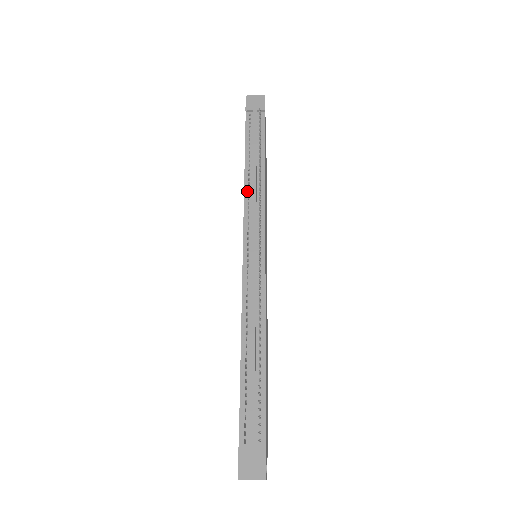
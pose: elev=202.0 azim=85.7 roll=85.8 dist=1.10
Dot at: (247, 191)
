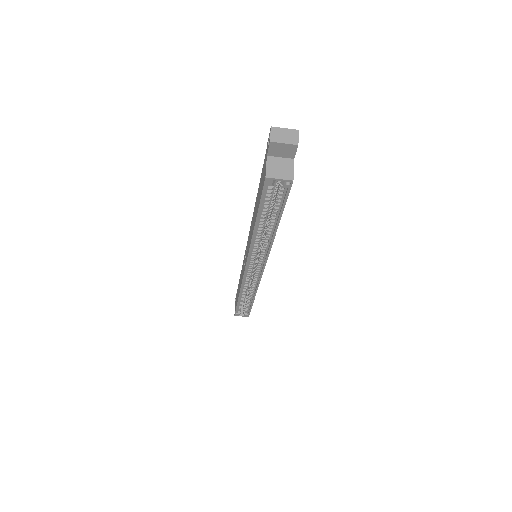
Dot at: occluded
